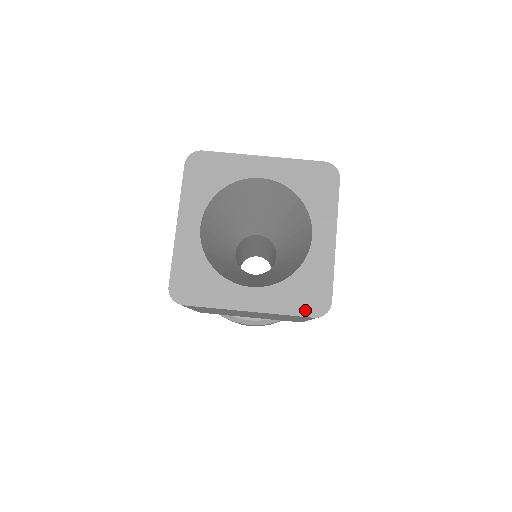
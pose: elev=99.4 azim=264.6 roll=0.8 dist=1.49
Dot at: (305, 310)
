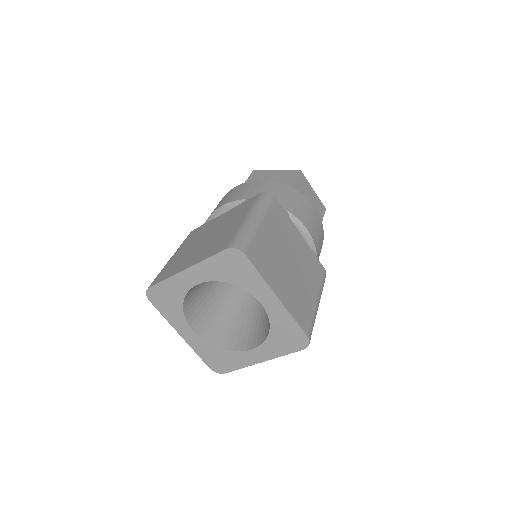
Dot at: (209, 362)
